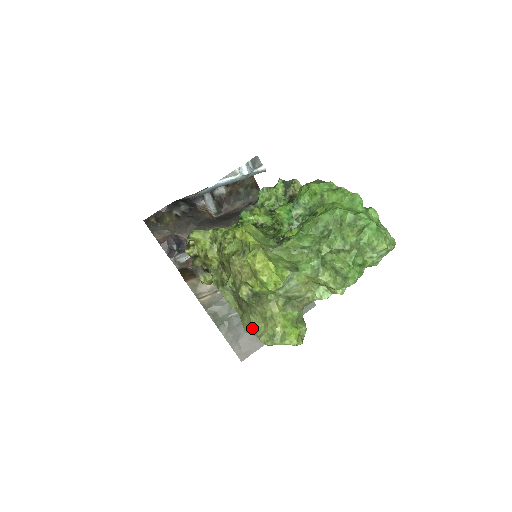
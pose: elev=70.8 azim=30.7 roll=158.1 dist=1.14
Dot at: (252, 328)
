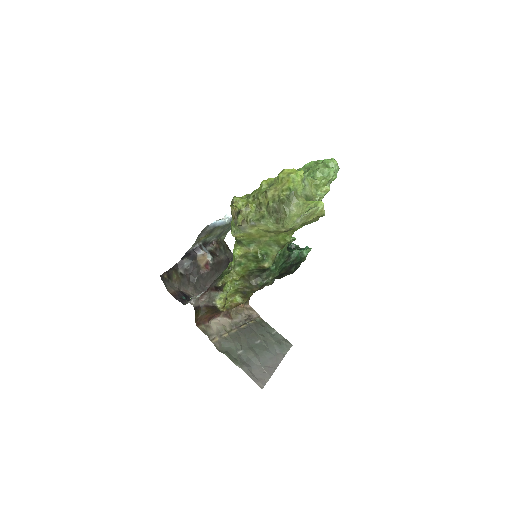
Dot at: (294, 219)
